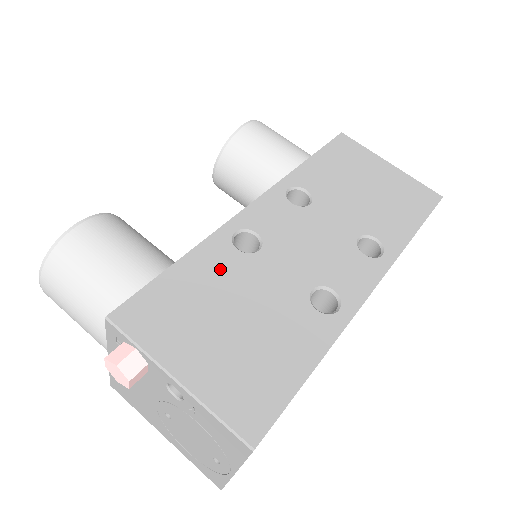
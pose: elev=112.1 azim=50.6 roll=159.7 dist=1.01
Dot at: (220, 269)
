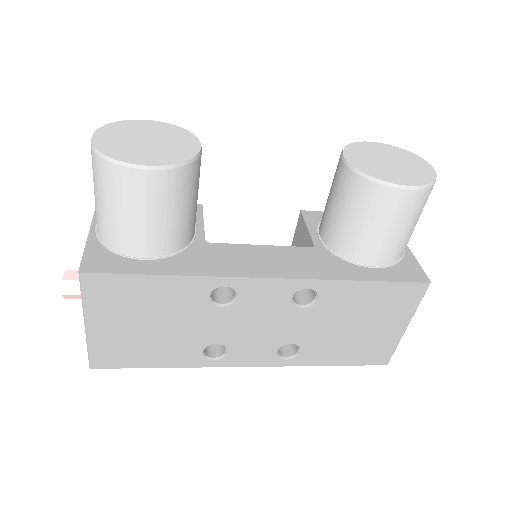
Dot at: (181, 299)
